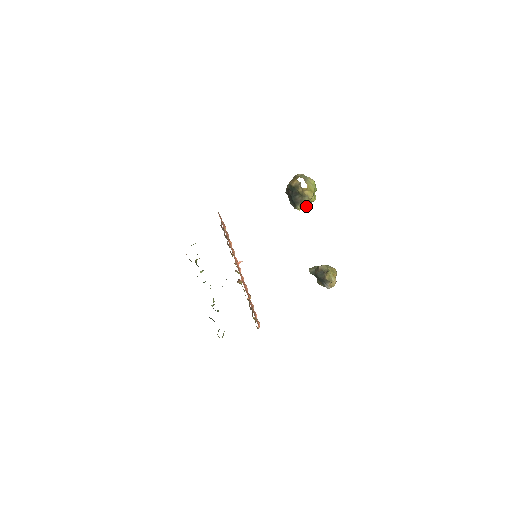
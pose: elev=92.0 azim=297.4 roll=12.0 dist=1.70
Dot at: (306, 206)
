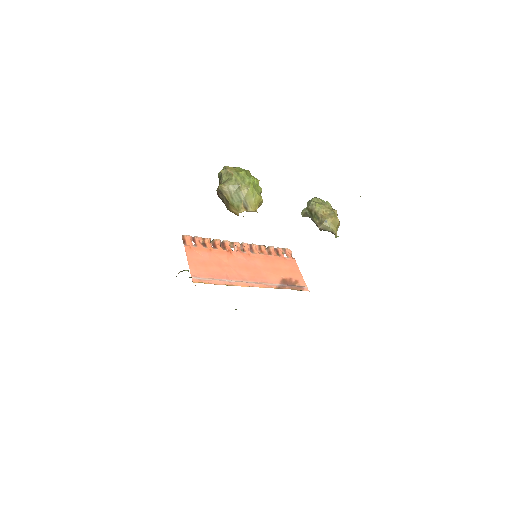
Dot at: occluded
